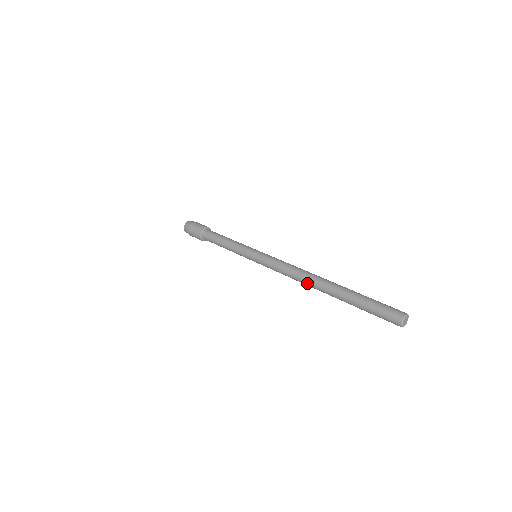
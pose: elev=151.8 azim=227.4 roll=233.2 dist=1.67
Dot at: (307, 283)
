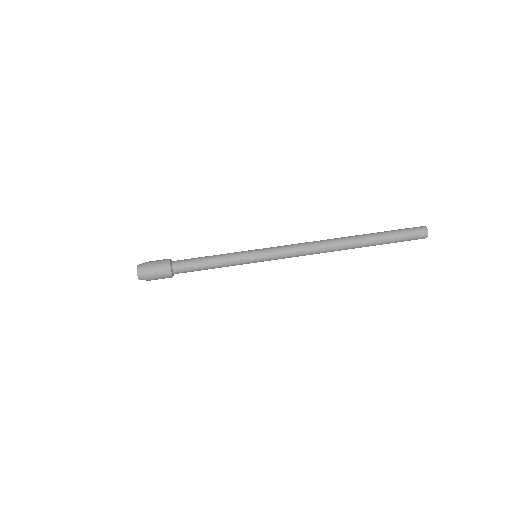
Dot at: occluded
